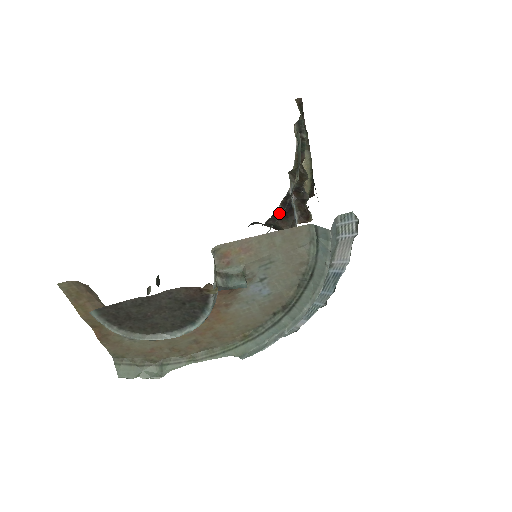
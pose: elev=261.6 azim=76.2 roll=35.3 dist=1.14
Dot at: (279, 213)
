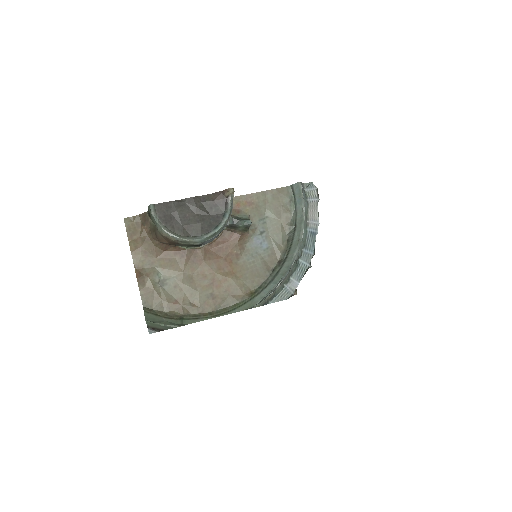
Dot at: occluded
